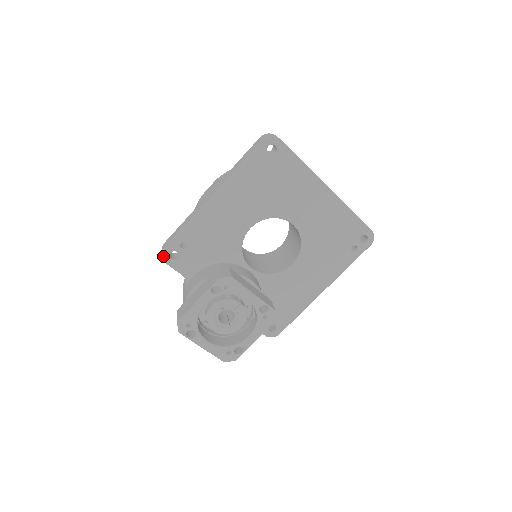
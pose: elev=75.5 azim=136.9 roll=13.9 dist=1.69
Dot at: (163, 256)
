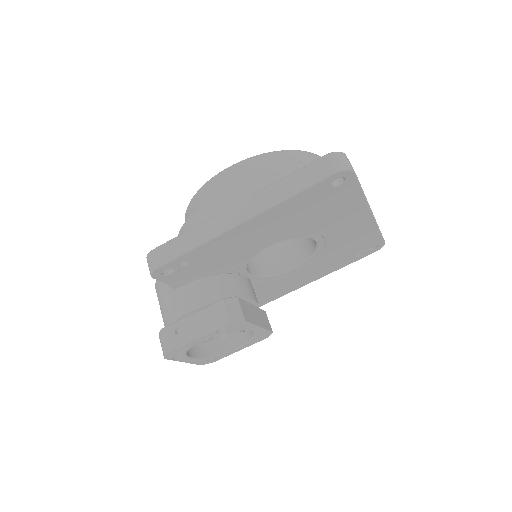
Dot at: (152, 274)
